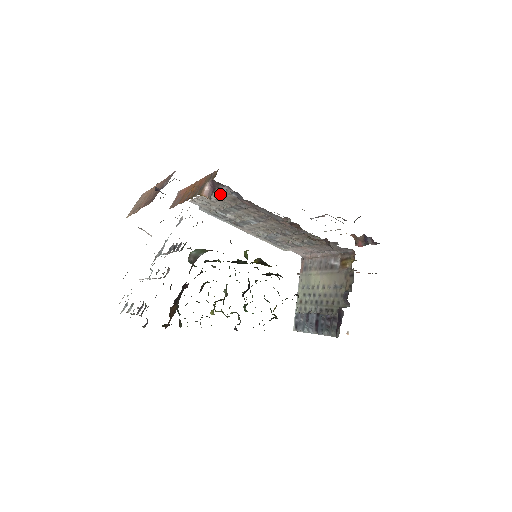
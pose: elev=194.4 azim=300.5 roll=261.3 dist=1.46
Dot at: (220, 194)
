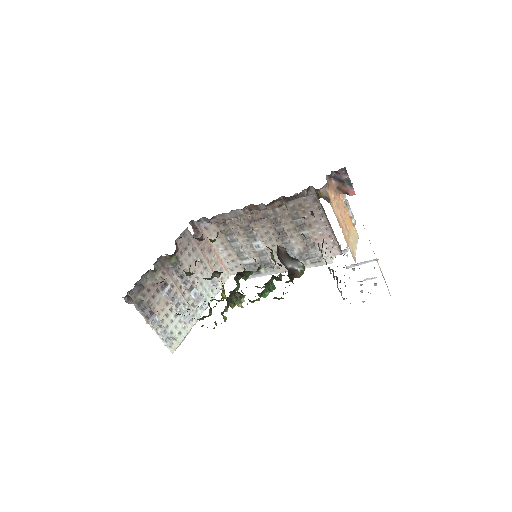
Dot at: (215, 238)
